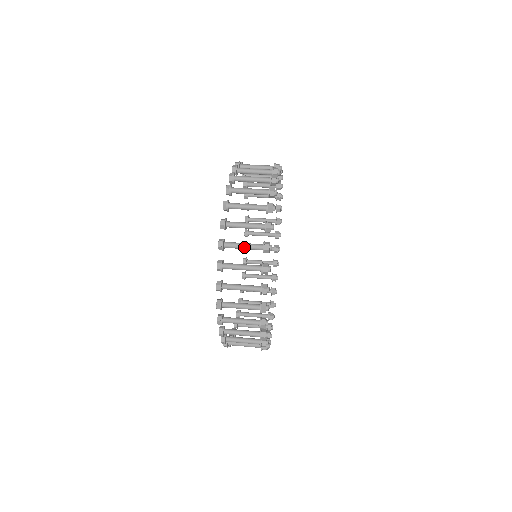
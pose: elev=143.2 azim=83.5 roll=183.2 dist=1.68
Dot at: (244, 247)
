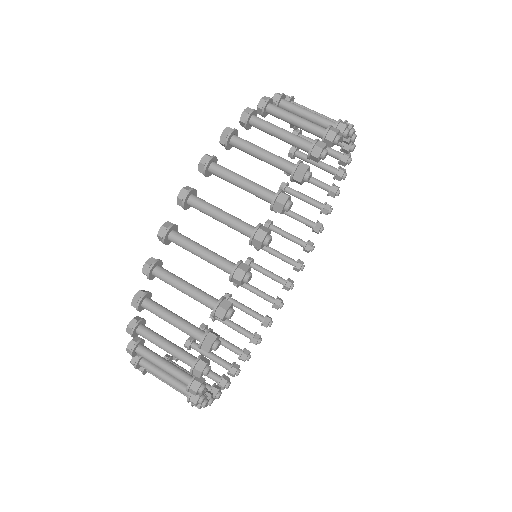
Dot at: (165, 381)
